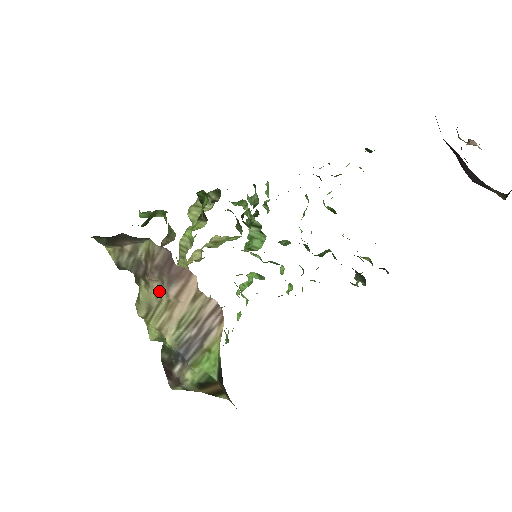
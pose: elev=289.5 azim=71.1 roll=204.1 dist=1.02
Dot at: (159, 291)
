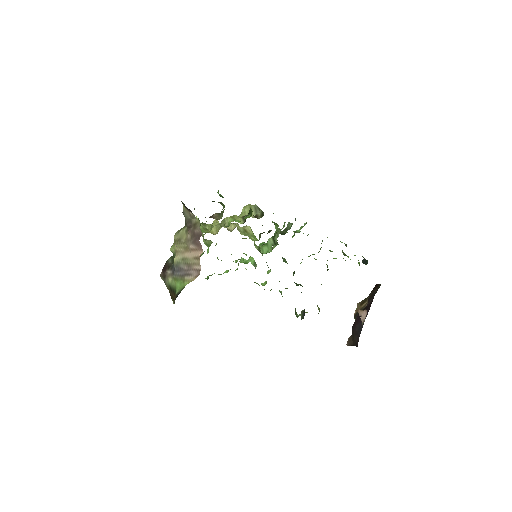
Dot at: (188, 240)
